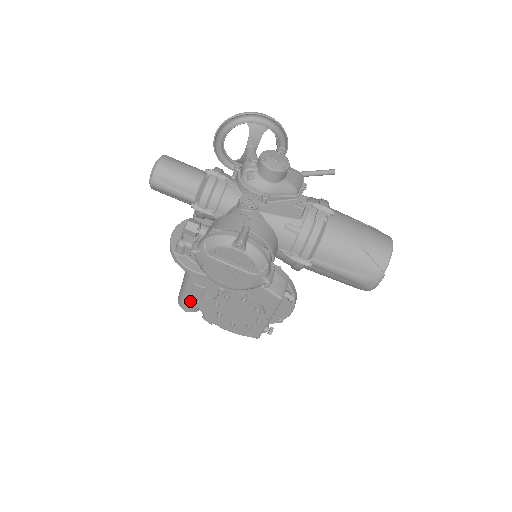
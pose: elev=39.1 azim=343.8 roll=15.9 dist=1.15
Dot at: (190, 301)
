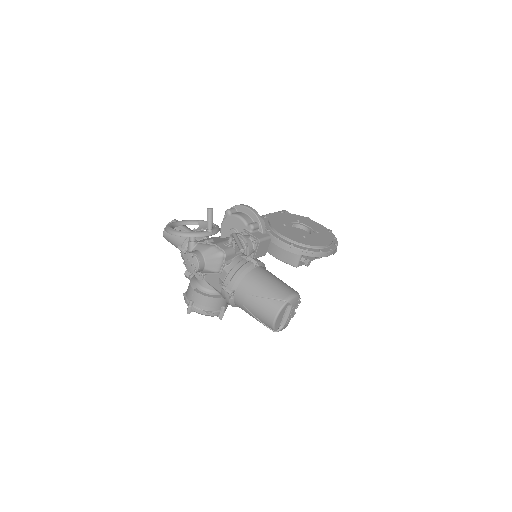
Dot at: occluded
